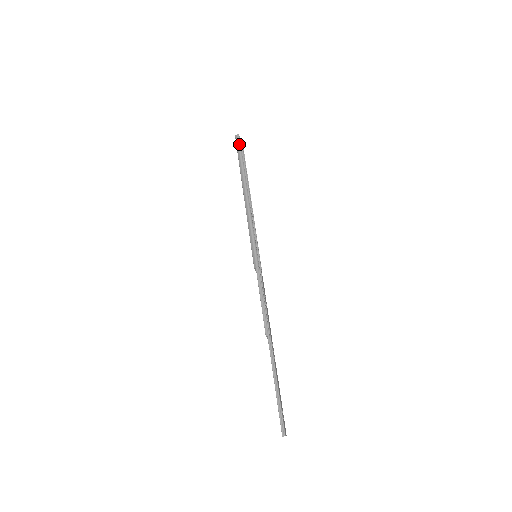
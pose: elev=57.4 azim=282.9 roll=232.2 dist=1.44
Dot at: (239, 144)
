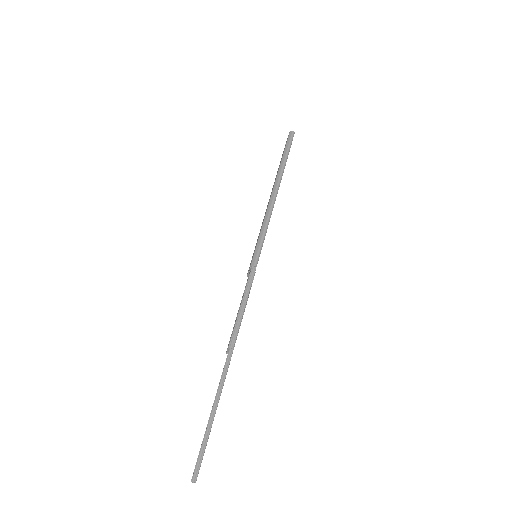
Dot at: (291, 140)
